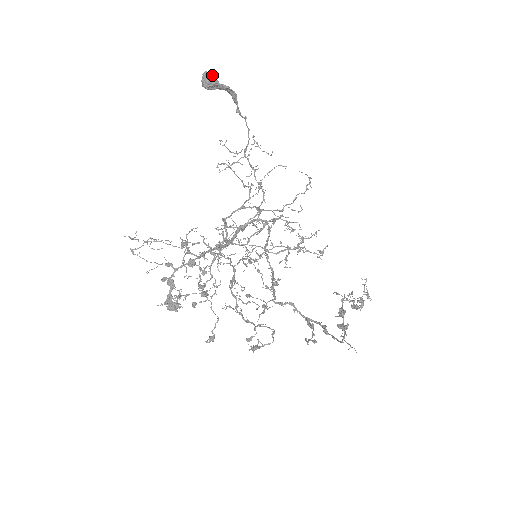
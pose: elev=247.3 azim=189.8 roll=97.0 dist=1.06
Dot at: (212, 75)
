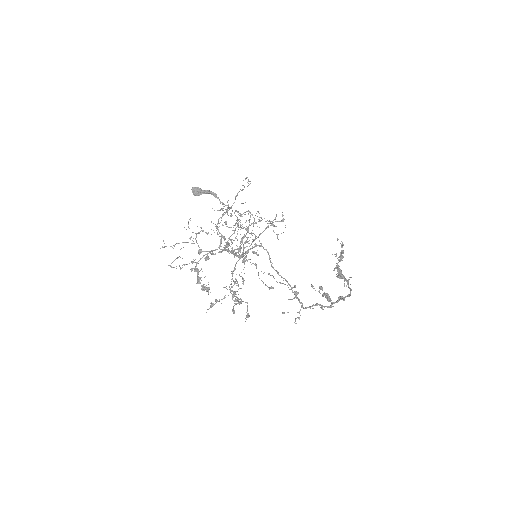
Dot at: (196, 187)
